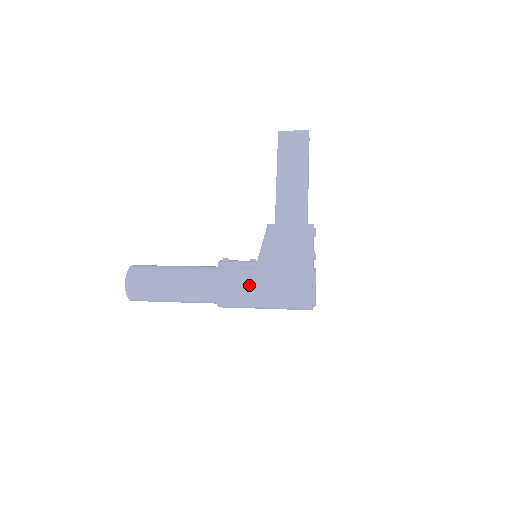
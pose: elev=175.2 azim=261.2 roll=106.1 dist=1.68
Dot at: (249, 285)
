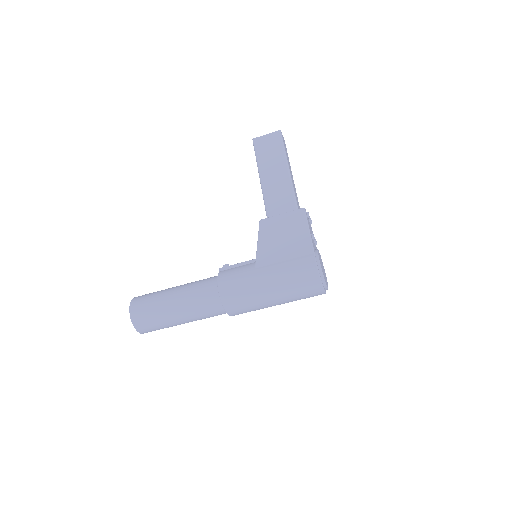
Dot at: (252, 280)
